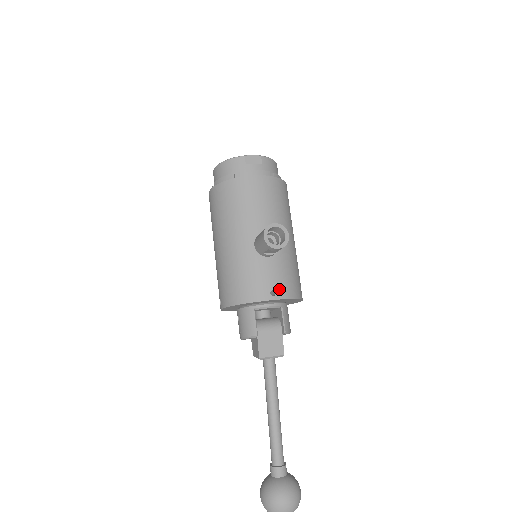
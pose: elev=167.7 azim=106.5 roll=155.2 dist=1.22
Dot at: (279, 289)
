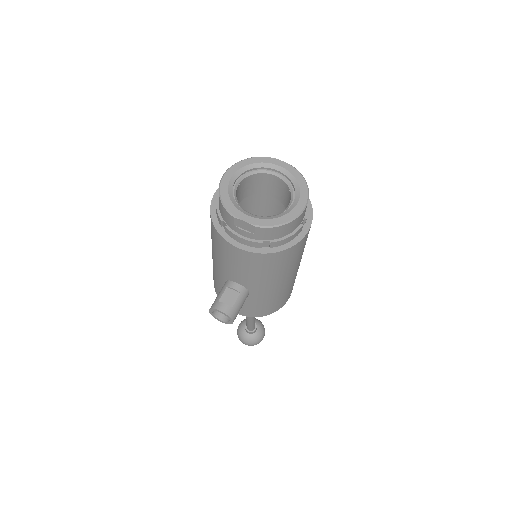
Dot at: (242, 311)
